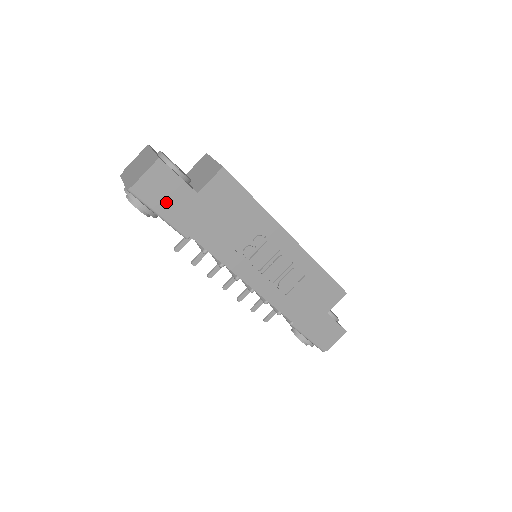
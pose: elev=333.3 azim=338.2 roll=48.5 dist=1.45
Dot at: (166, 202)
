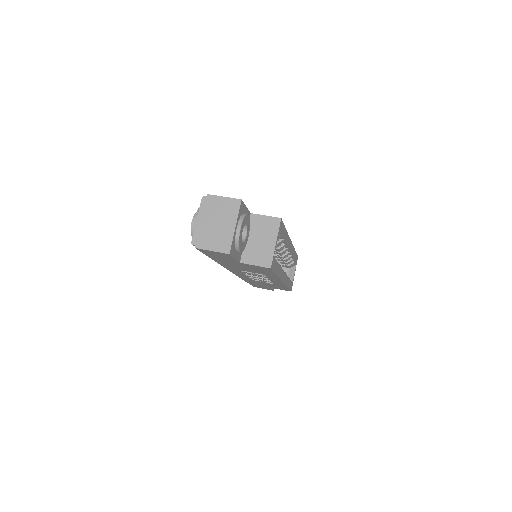
Dot at: (213, 255)
